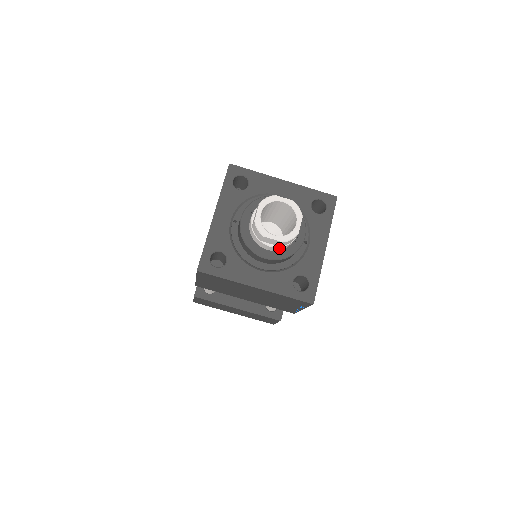
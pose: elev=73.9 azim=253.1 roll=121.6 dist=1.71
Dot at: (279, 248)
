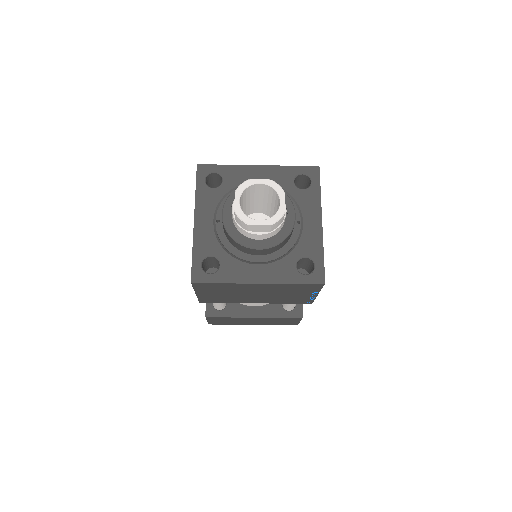
Dot at: (270, 234)
